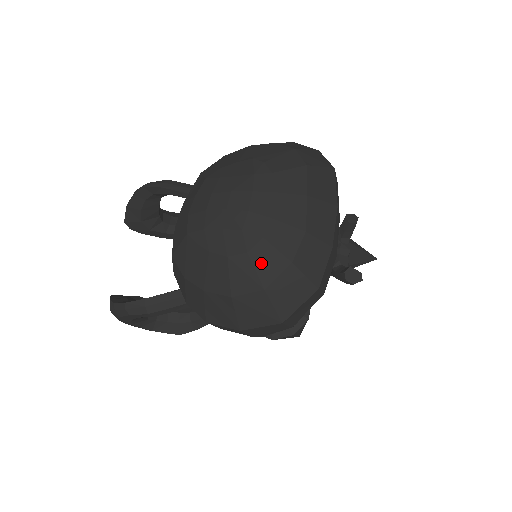
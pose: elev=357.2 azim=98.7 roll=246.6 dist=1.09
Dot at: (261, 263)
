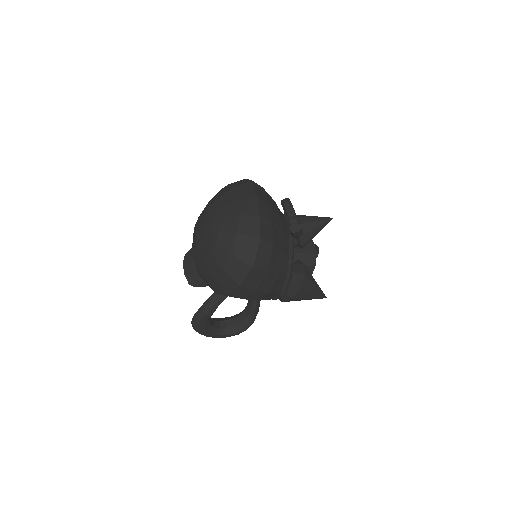
Dot at: (224, 242)
